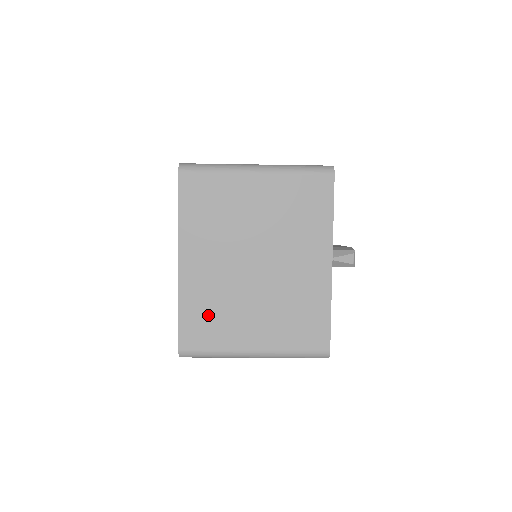
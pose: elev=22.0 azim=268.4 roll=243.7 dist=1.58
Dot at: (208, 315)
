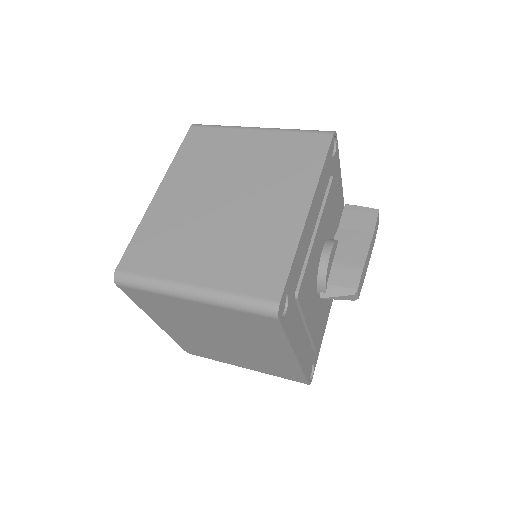
Dot at: (199, 348)
